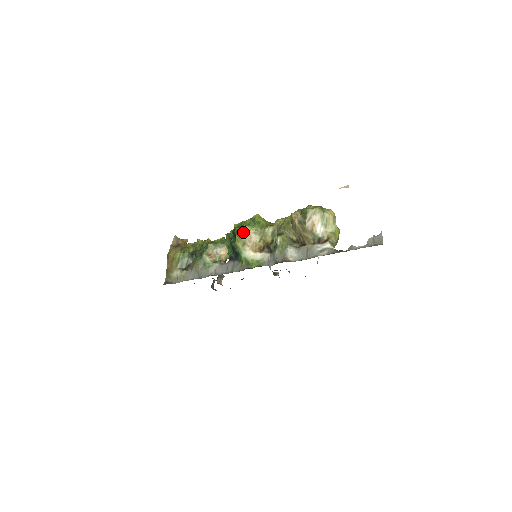
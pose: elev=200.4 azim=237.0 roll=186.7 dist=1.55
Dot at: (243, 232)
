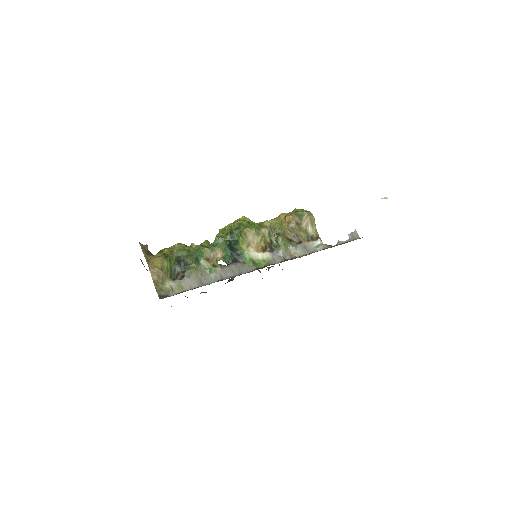
Dot at: (248, 234)
